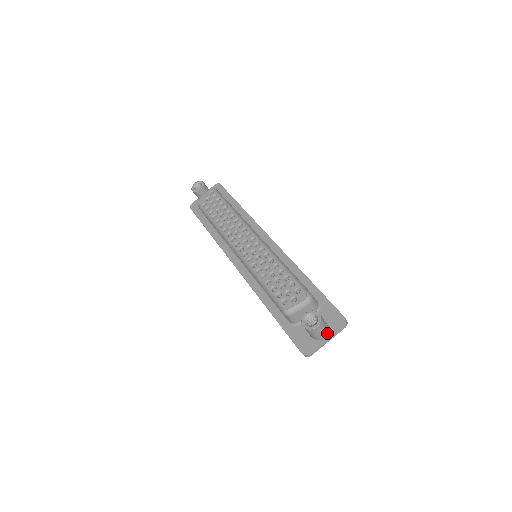
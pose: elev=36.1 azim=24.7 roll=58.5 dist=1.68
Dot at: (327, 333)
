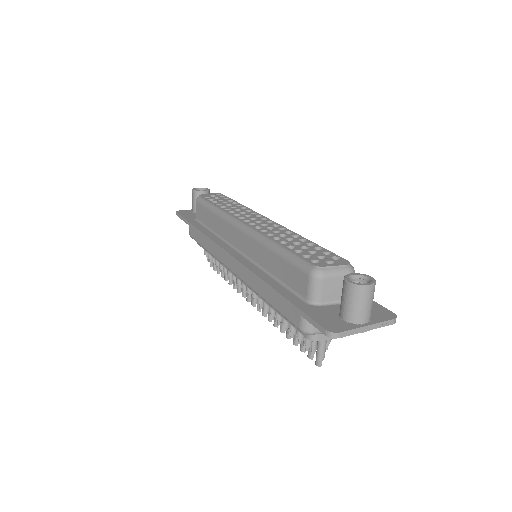
Dot at: (369, 317)
